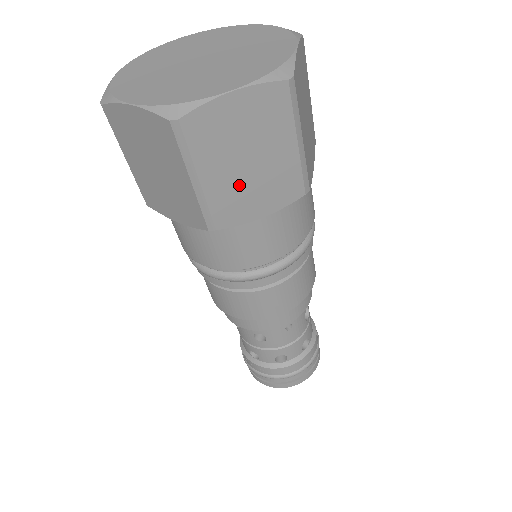
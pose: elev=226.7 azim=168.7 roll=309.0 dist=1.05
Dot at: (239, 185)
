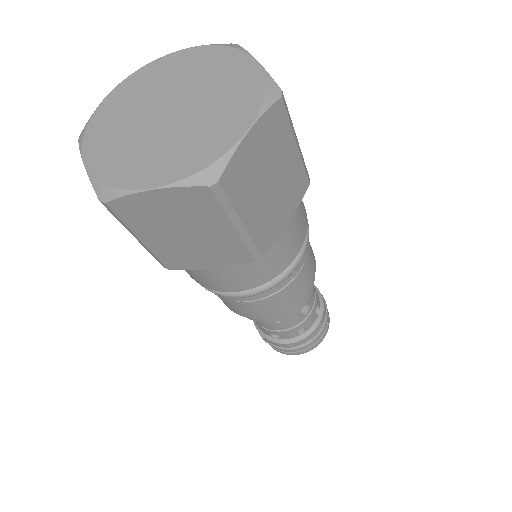
Dot at: (181, 247)
